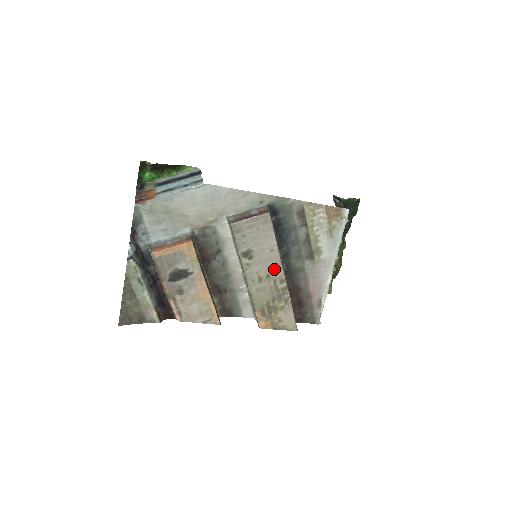
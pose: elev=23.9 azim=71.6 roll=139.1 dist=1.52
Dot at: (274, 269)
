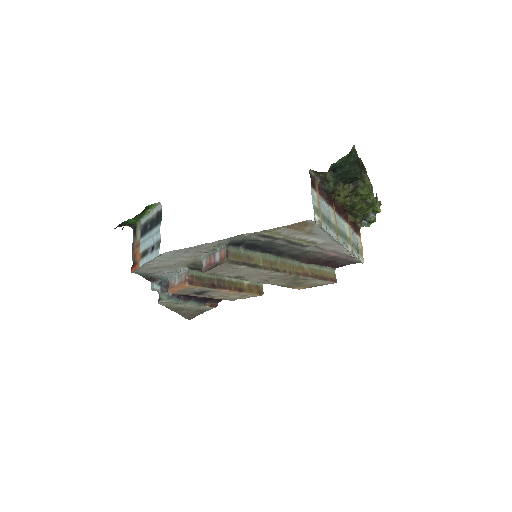
Dot at: (271, 275)
